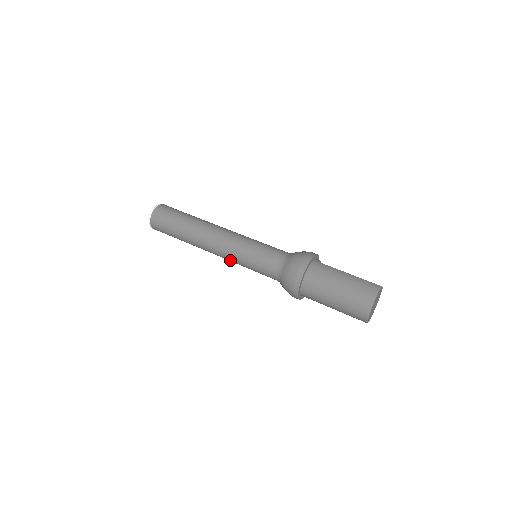
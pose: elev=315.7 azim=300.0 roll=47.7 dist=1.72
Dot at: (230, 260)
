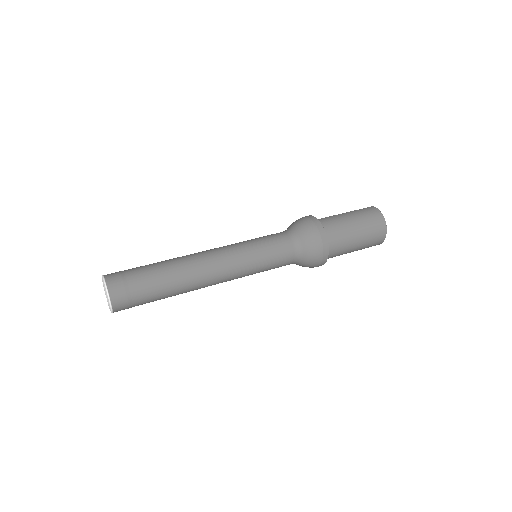
Dot at: (237, 277)
